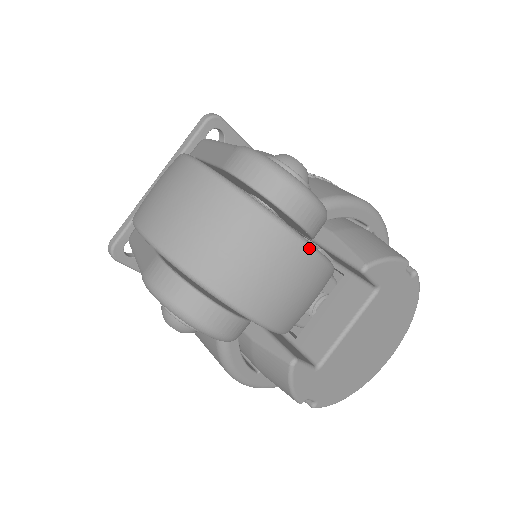
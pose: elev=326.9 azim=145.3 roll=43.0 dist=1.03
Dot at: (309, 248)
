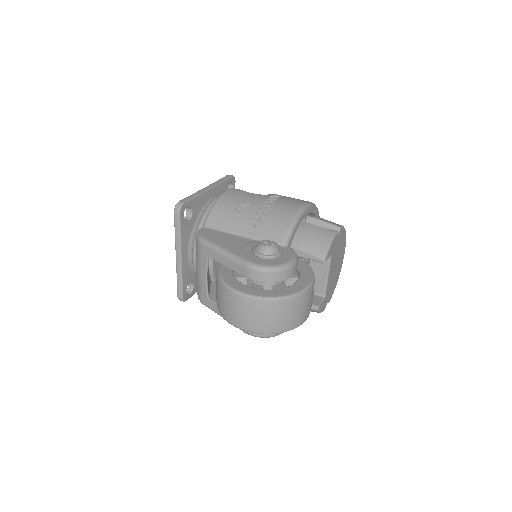
Dot at: (308, 290)
